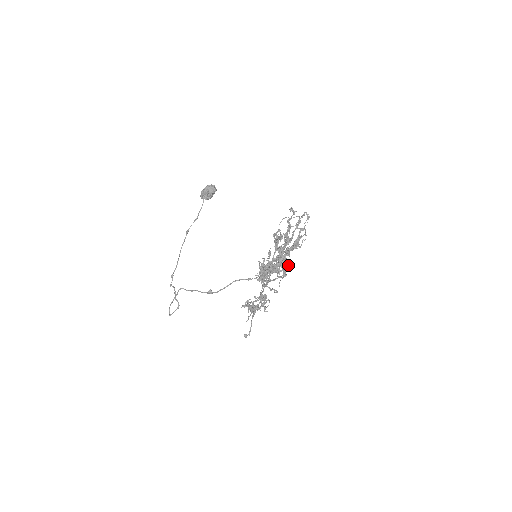
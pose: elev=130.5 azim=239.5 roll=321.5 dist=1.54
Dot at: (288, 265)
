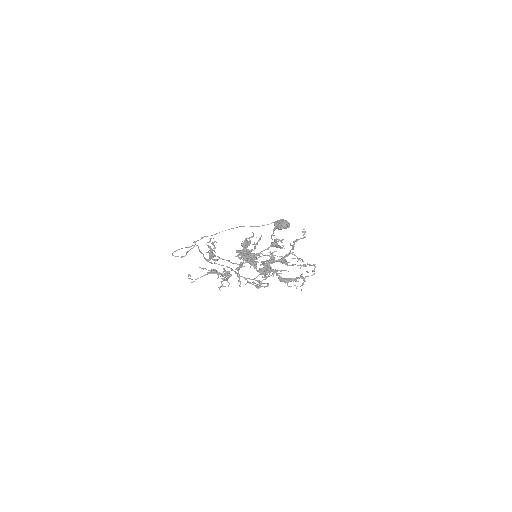
Dot at: (267, 285)
